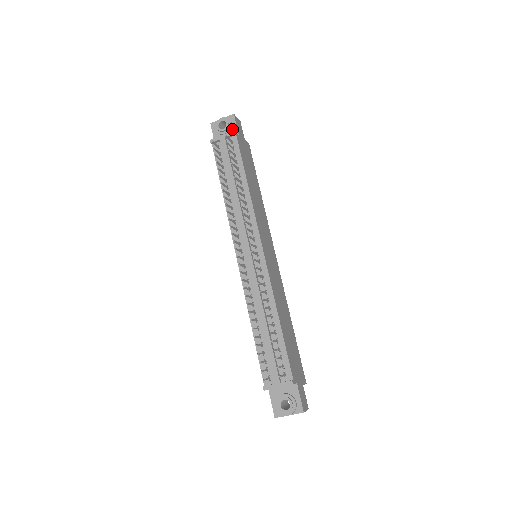
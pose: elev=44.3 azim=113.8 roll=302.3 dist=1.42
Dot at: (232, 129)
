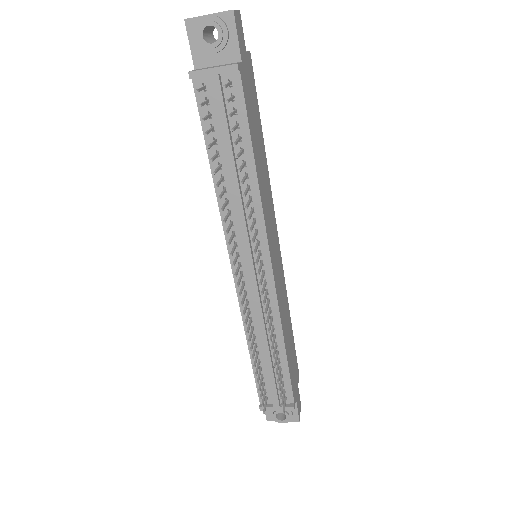
Dot at: (229, 45)
